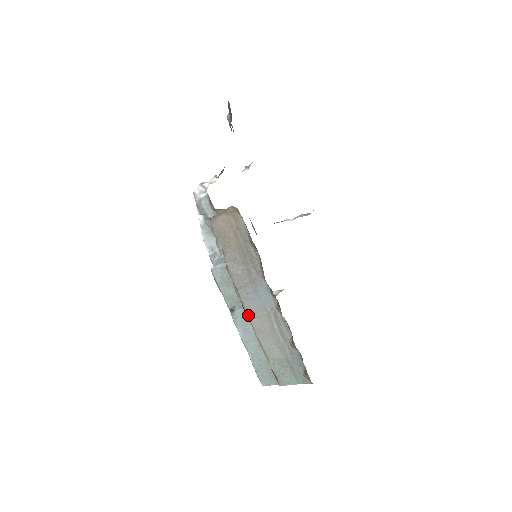
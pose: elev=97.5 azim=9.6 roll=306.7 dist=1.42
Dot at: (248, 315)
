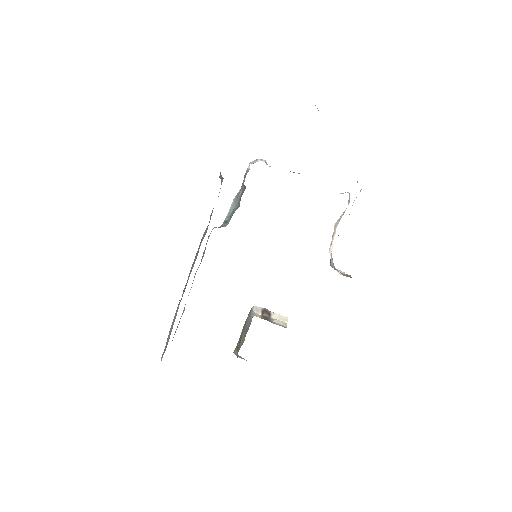
Dot at: occluded
